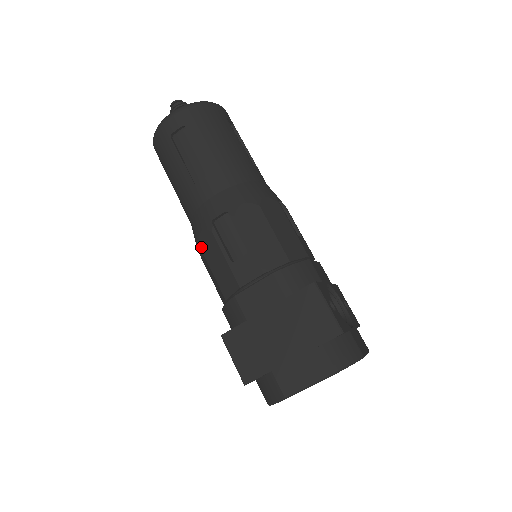
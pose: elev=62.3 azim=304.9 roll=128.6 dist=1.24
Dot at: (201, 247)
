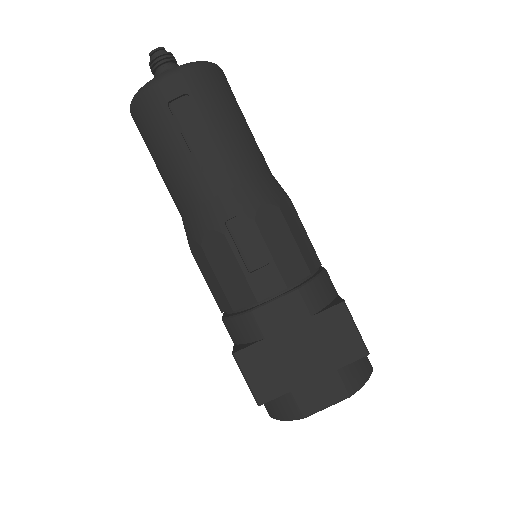
Dot at: (204, 249)
